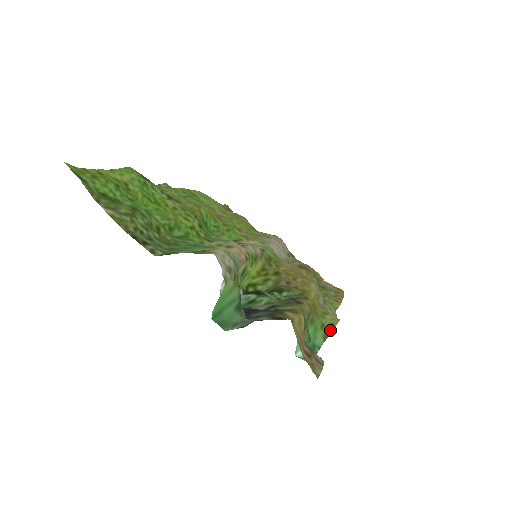
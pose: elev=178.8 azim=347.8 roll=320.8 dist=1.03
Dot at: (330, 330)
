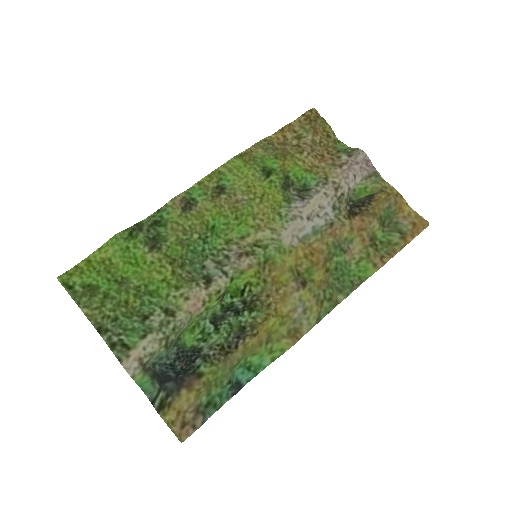
Dot at: (279, 355)
